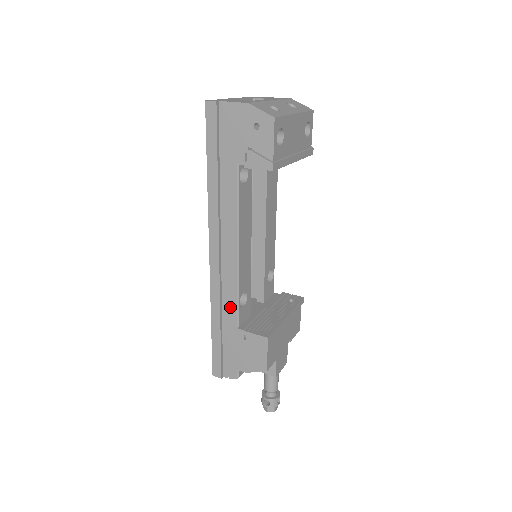
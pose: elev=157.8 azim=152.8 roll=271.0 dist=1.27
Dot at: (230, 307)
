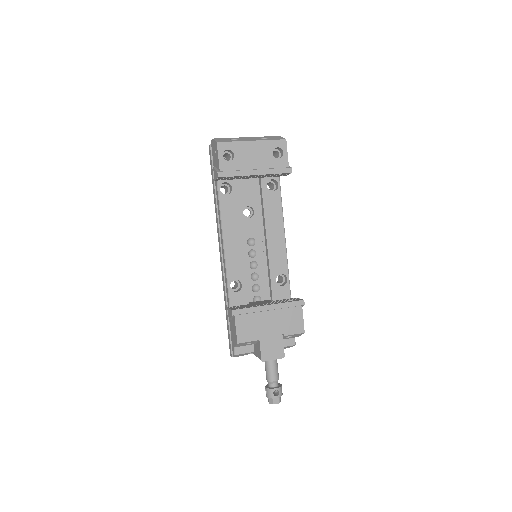
Dot at: (227, 290)
